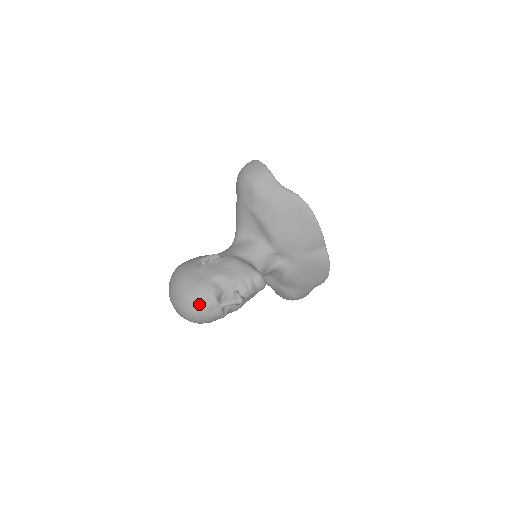
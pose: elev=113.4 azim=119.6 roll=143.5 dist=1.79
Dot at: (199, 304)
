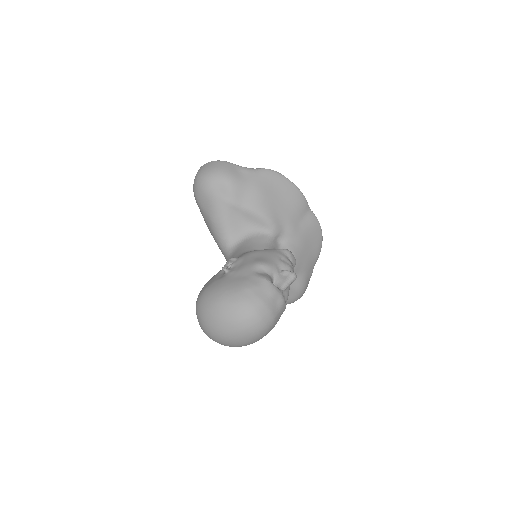
Dot at: (262, 299)
